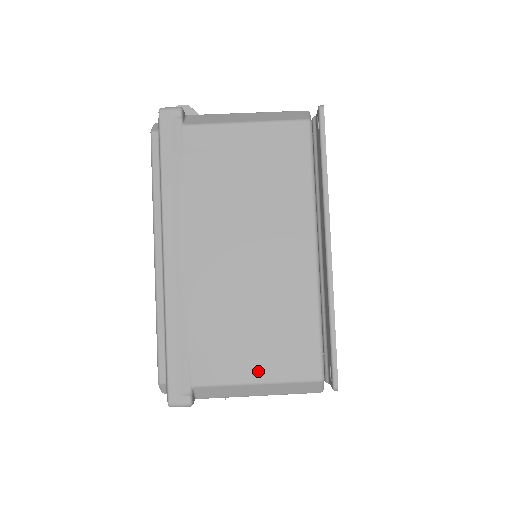
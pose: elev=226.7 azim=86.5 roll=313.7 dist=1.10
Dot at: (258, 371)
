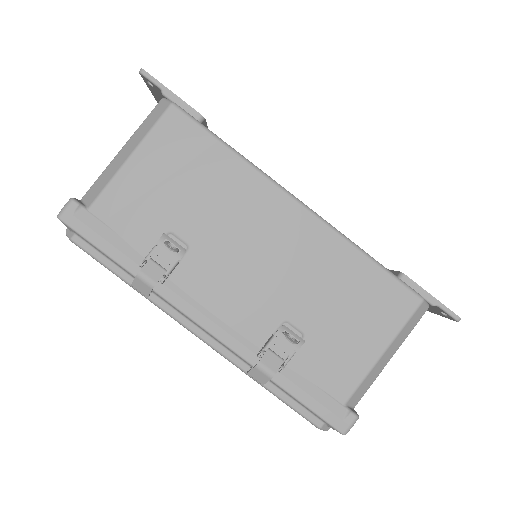
Dot at: occluded
